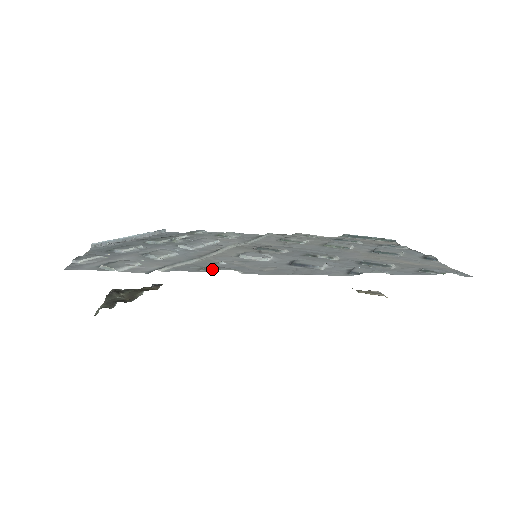
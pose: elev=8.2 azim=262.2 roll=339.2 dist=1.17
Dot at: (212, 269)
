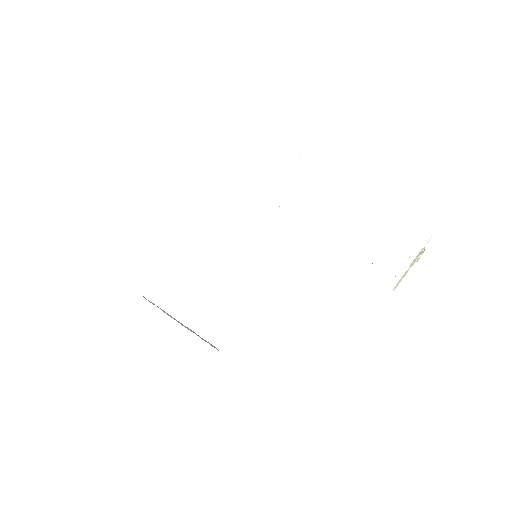
Dot at: occluded
